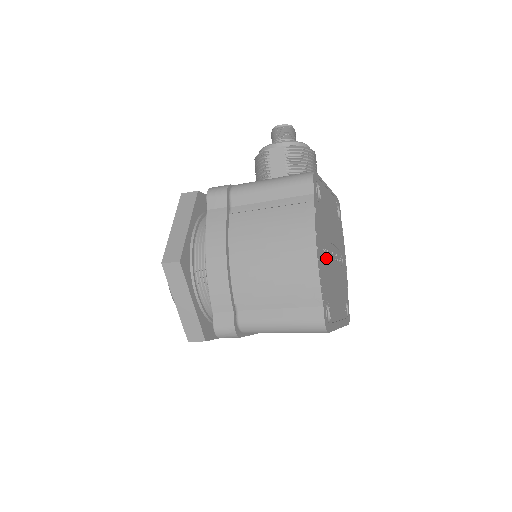
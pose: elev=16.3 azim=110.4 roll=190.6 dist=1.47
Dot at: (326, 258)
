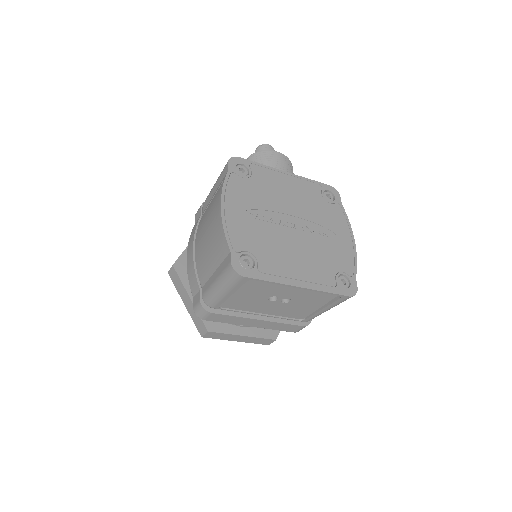
Dot at: (260, 221)
